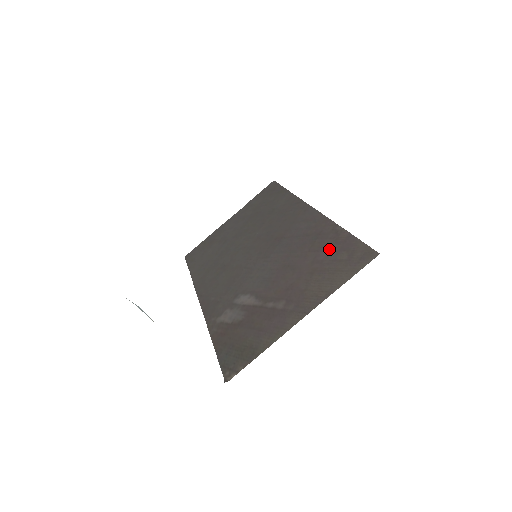
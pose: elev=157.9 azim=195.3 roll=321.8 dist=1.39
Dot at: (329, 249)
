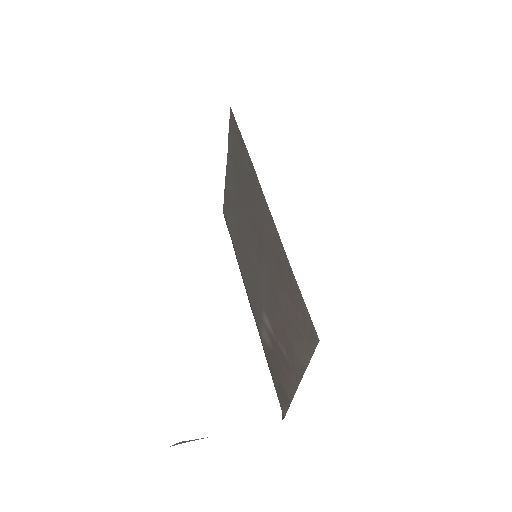
Dot at: (290, 296)
